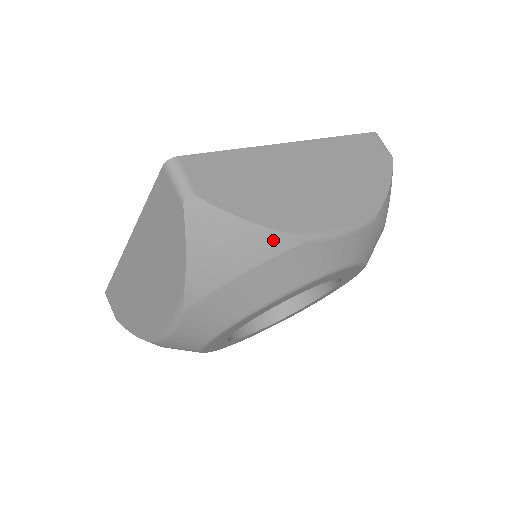
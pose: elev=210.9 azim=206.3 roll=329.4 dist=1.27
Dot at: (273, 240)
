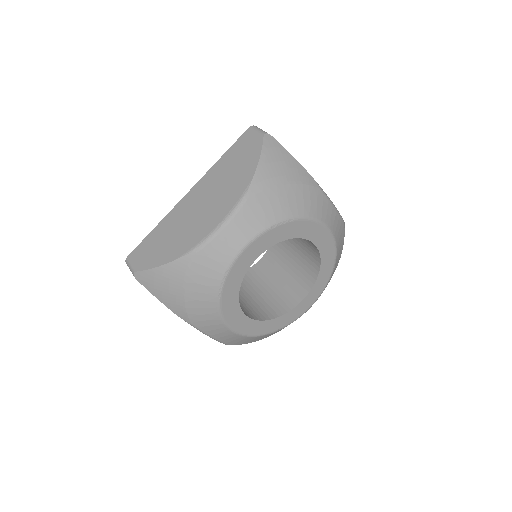
Dot at: (179, 265)
